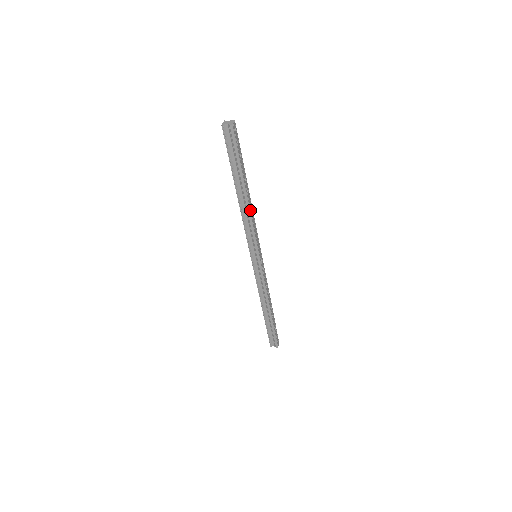
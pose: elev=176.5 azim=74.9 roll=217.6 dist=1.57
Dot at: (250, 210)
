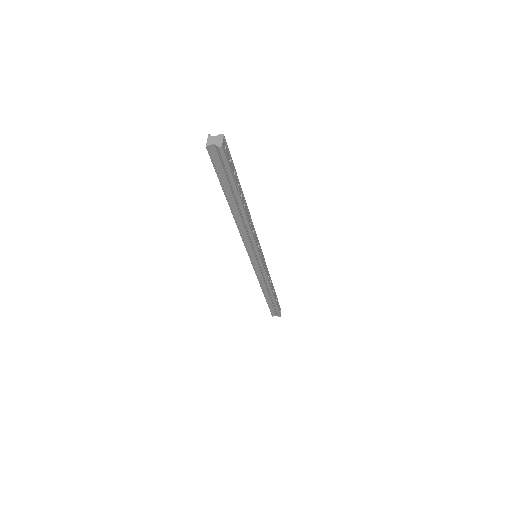
Dot at: (249, 223)
